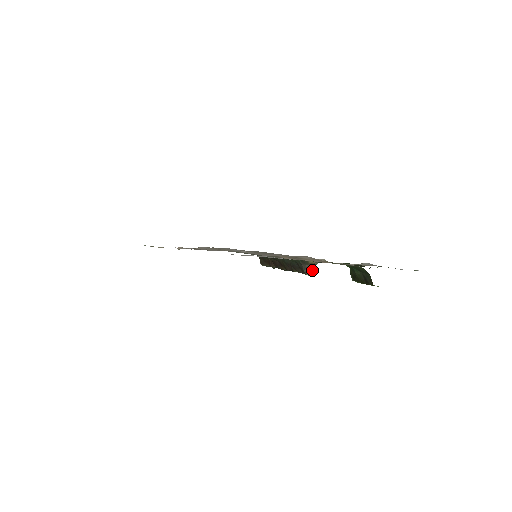
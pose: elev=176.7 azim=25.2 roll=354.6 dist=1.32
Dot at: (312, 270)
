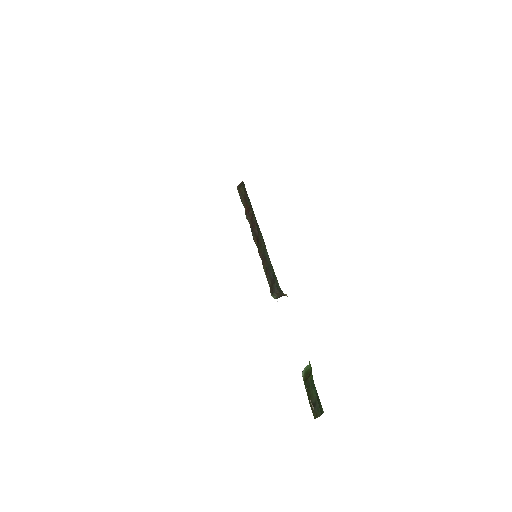
Dot at: (279, 297)
